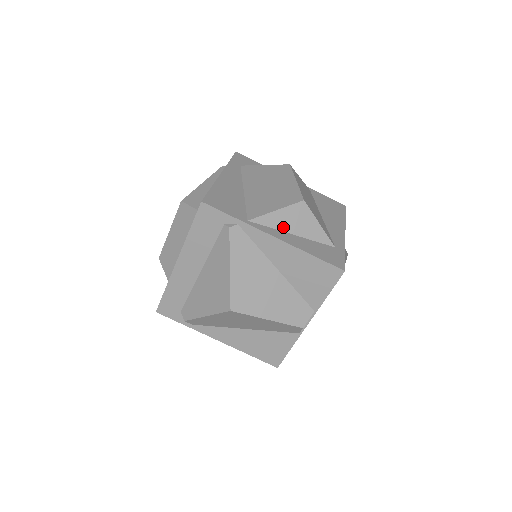
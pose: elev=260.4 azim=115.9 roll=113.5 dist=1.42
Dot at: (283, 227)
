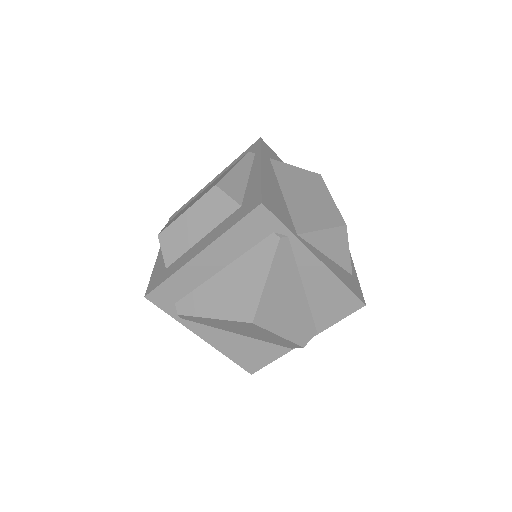
Dot at: (322, 247)
